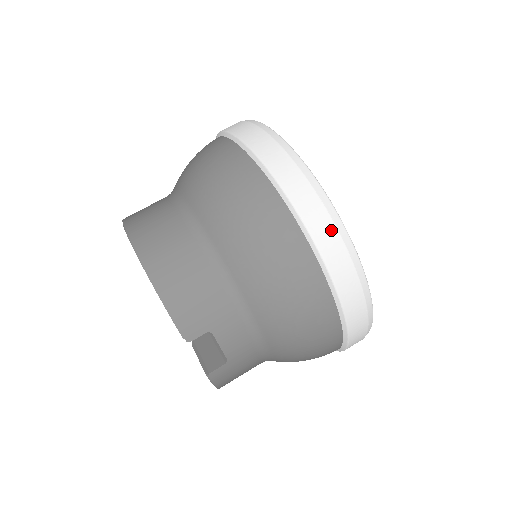
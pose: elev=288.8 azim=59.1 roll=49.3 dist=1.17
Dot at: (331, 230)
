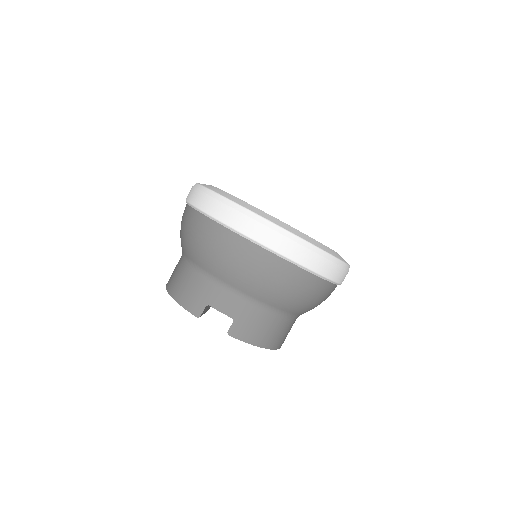
Dot at: (221, 206)
